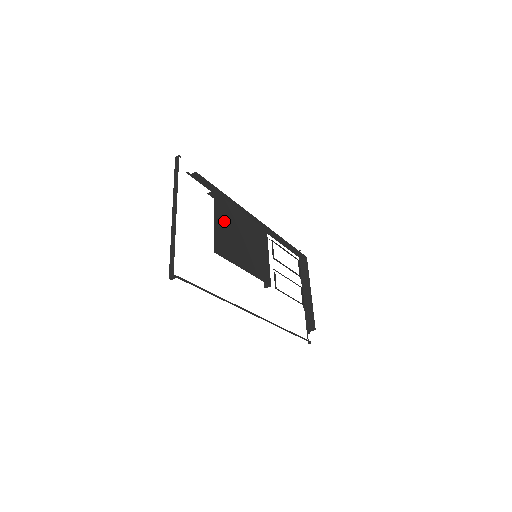
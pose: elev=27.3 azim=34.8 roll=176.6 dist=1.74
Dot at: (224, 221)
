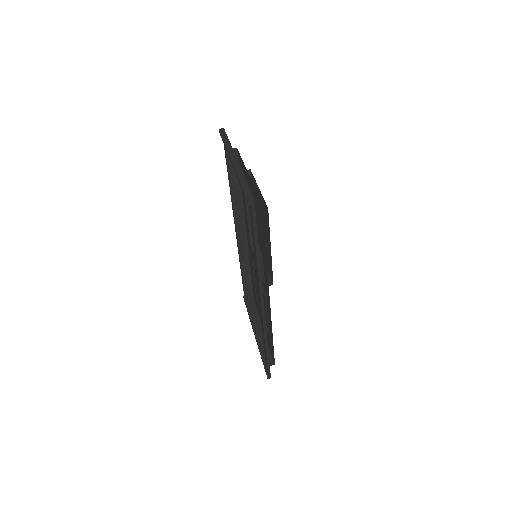
Dot at: occluded
